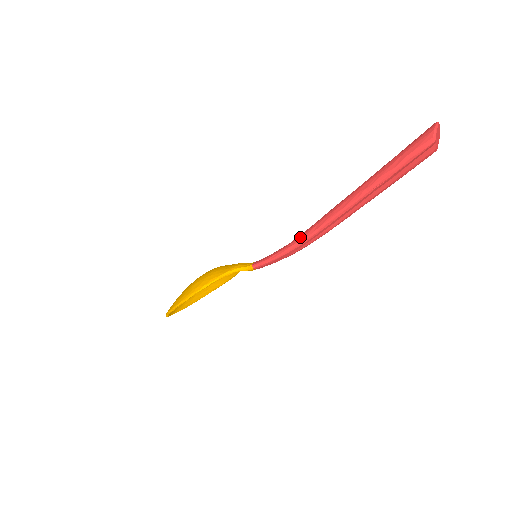
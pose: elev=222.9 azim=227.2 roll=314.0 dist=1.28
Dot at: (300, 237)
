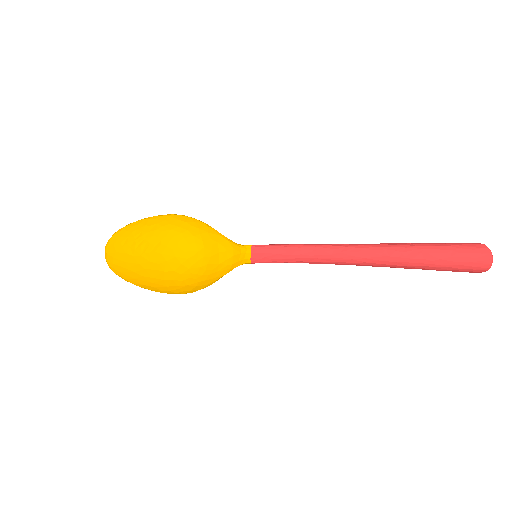
Dot at: (317, 263)
